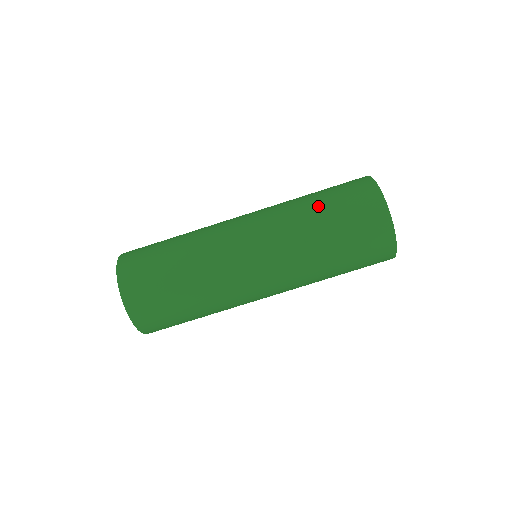
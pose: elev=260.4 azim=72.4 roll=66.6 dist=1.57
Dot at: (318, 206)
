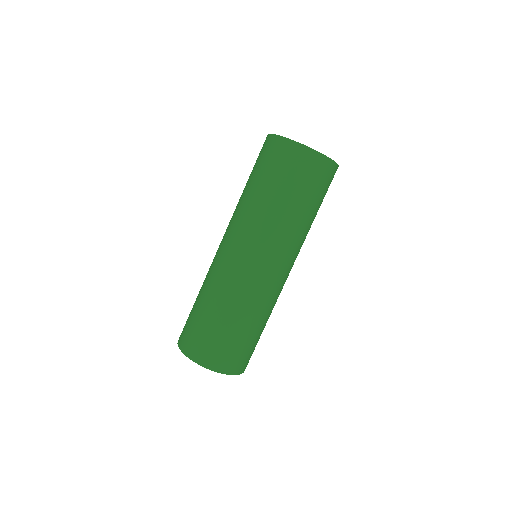
Dot at: (257, 188)
